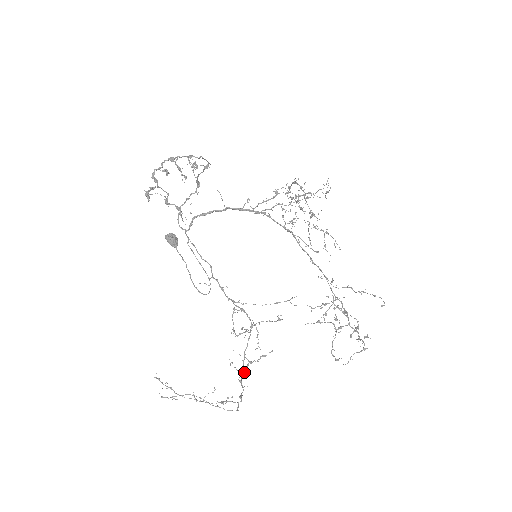
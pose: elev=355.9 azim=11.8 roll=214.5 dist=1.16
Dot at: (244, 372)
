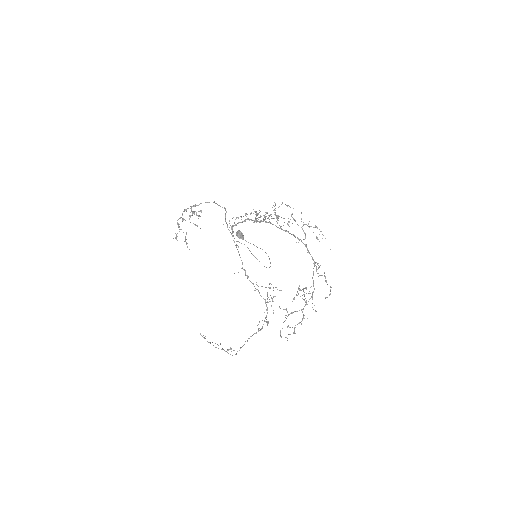
Dot at: (261, 329)
